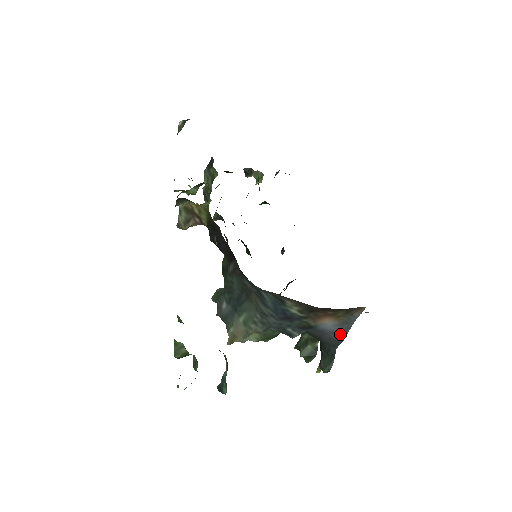
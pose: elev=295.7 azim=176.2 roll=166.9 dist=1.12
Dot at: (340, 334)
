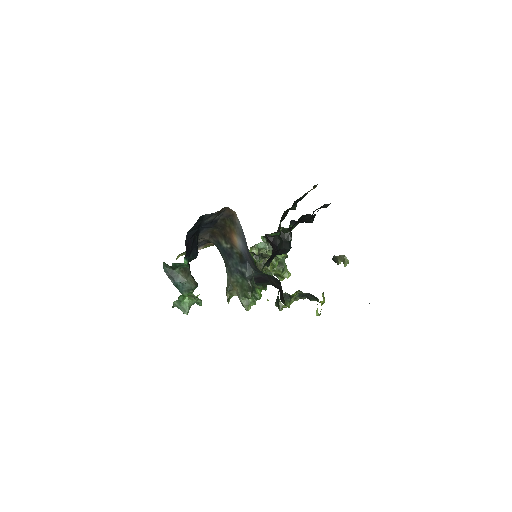
Dot at: (247, 246)
